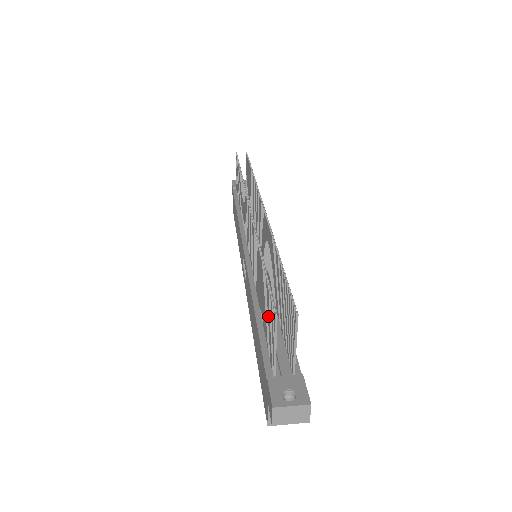
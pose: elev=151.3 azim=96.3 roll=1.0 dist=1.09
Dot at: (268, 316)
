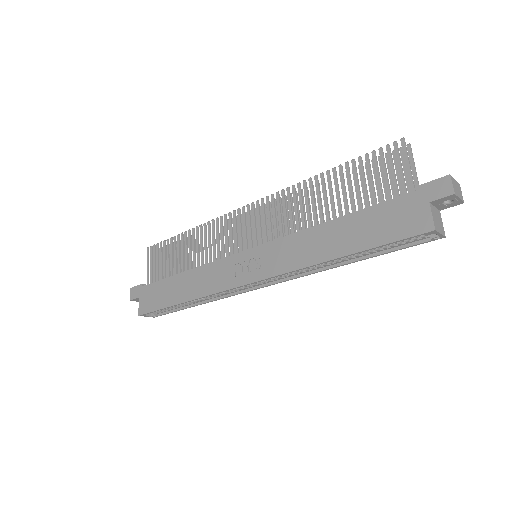
Dot at: (377, 172)
